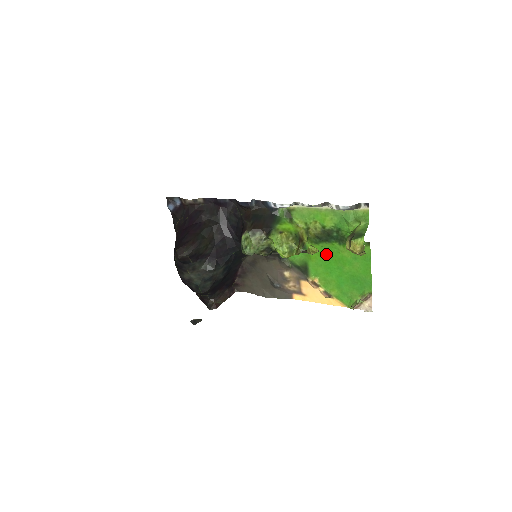
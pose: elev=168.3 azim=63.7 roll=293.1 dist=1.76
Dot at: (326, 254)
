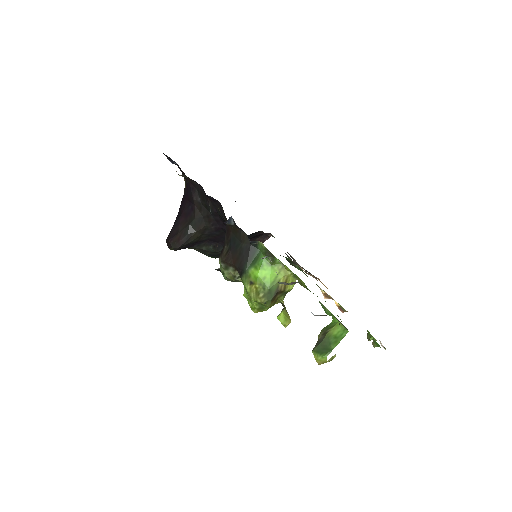
Dot at: occluded
